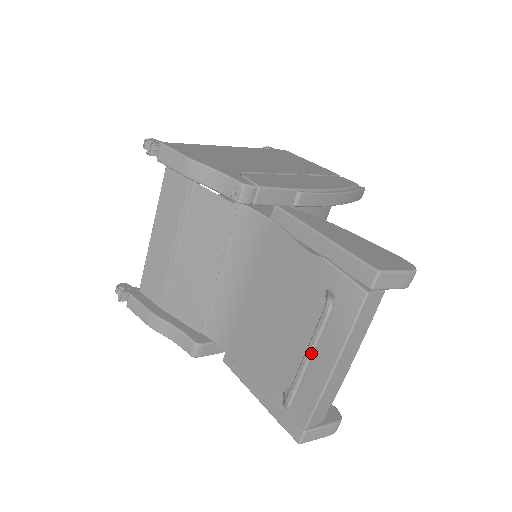
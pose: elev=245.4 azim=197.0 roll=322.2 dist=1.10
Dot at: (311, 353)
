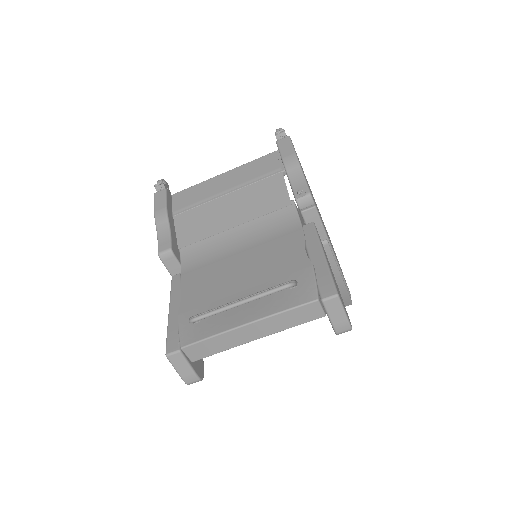
Dot at: (248, 299)
